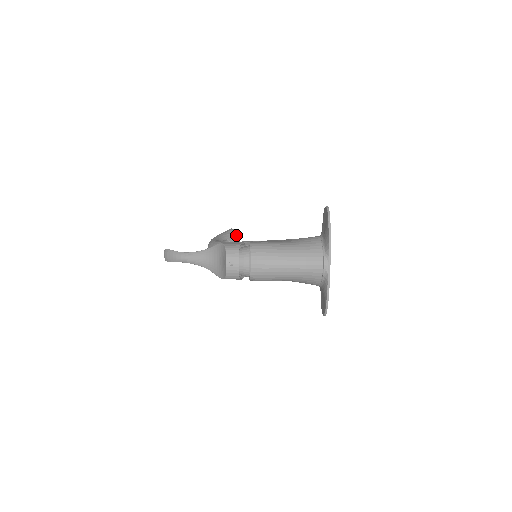
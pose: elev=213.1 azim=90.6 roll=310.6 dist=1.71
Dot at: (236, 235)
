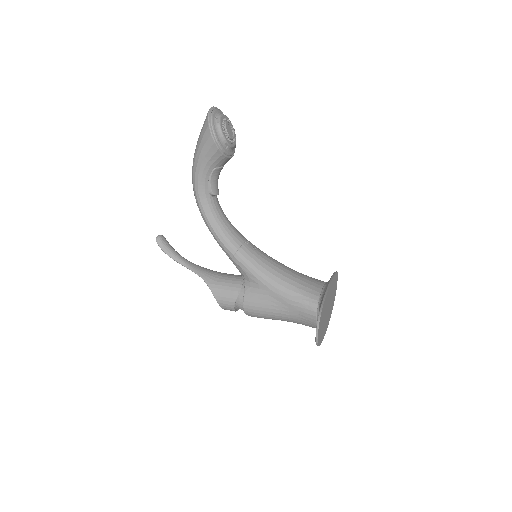
Dot at: (222, 154)
